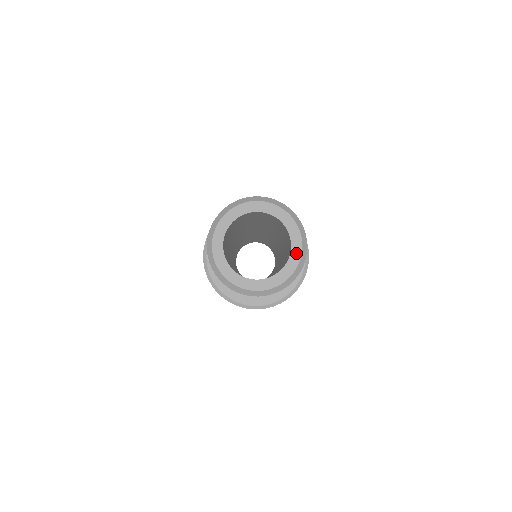
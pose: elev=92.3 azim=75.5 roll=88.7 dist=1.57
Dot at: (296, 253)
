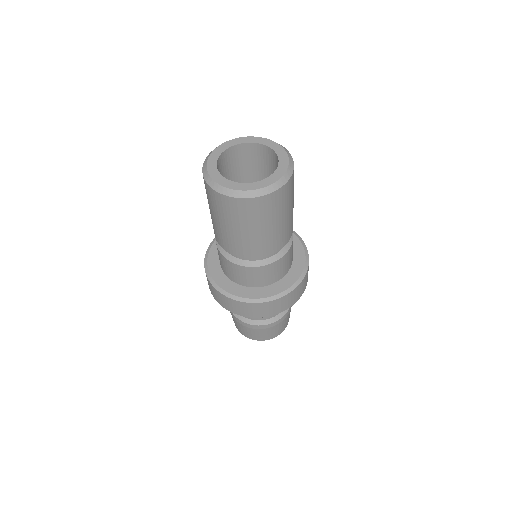
Dot at: (270, 180)
